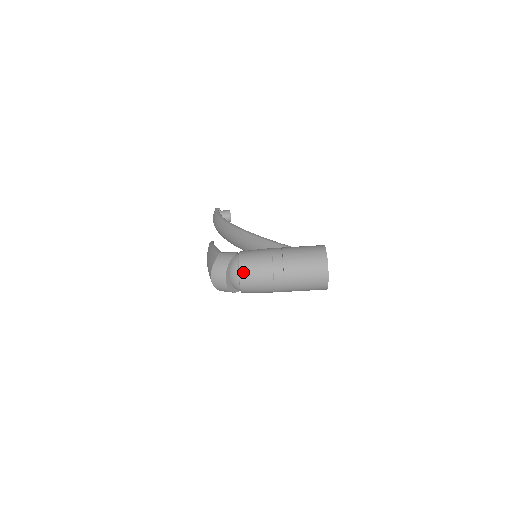
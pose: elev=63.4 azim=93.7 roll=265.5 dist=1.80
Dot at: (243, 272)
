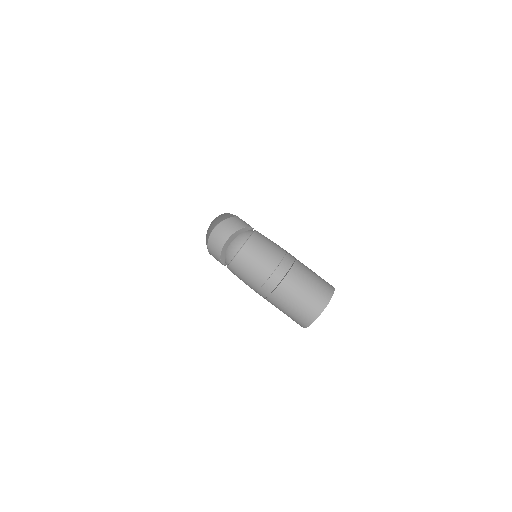
Dot at: (250, 245)
